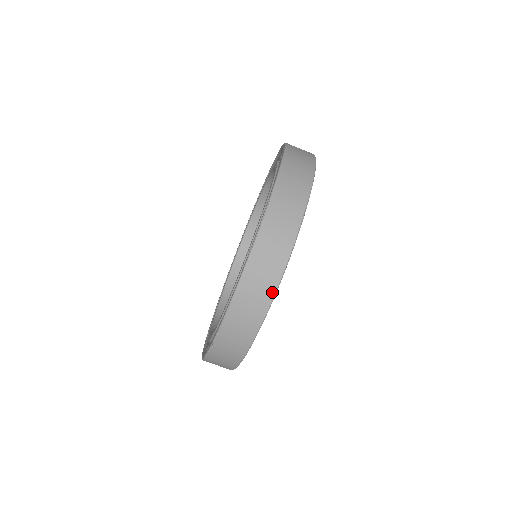
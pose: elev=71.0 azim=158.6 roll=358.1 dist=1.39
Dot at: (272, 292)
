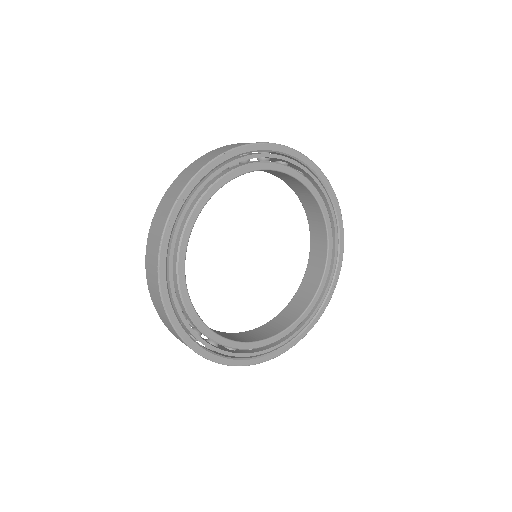
Dot at: (173, 203)
